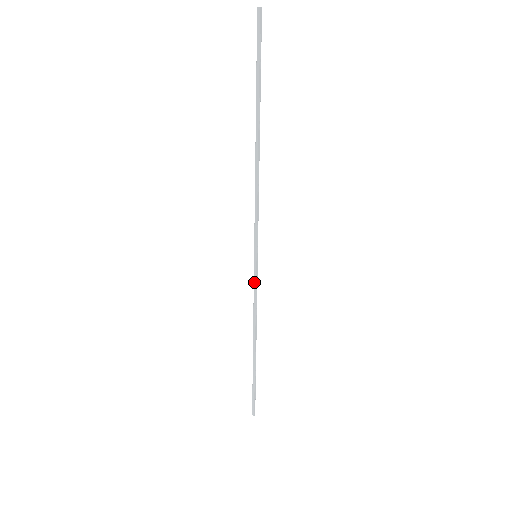
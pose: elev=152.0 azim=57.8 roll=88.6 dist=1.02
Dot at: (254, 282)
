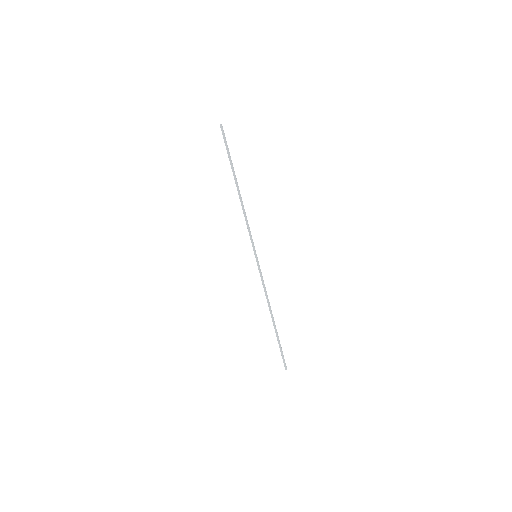
Dot at: (260, 273)
